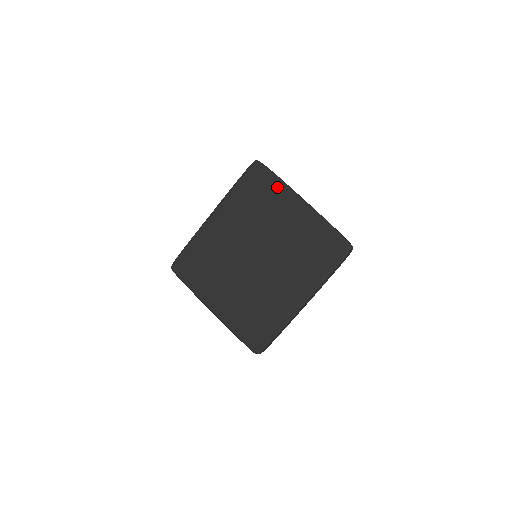
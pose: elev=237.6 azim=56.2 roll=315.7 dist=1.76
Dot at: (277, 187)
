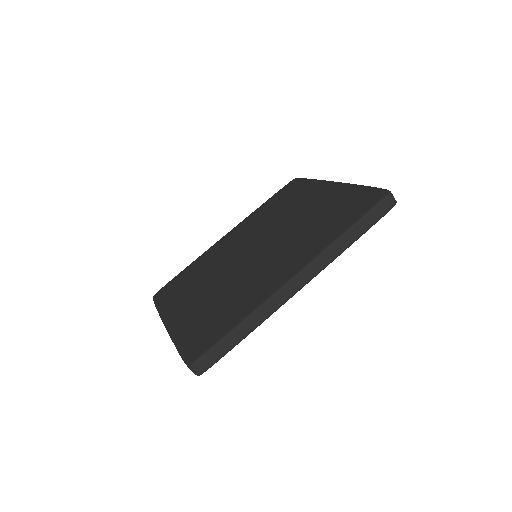
Dot at: (308, 185)
